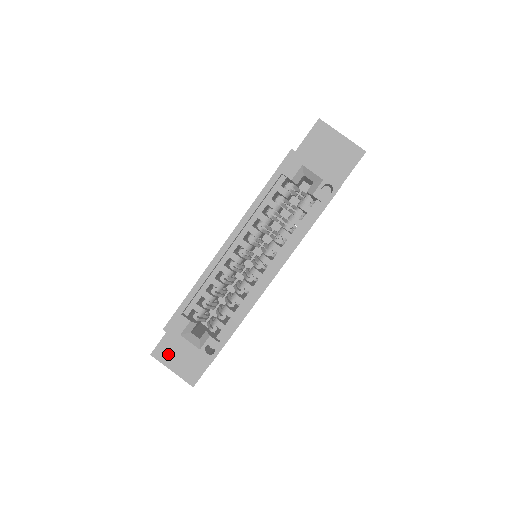
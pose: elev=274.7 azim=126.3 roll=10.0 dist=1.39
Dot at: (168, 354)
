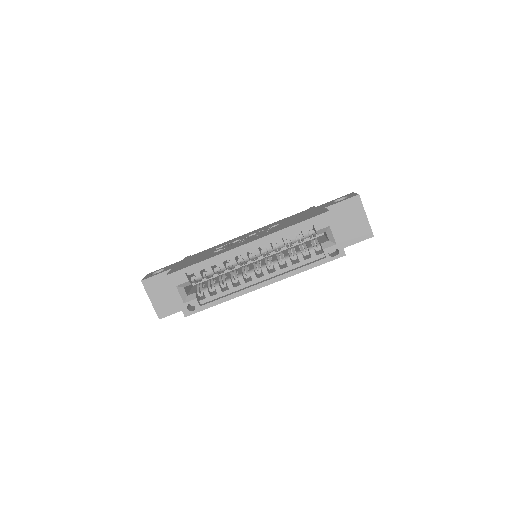
Dot at: (154, 288)
